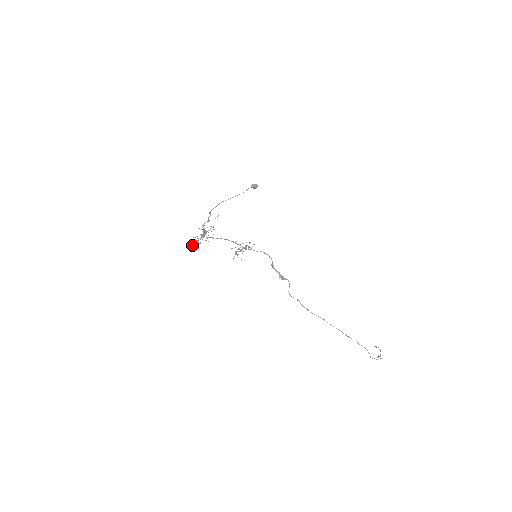
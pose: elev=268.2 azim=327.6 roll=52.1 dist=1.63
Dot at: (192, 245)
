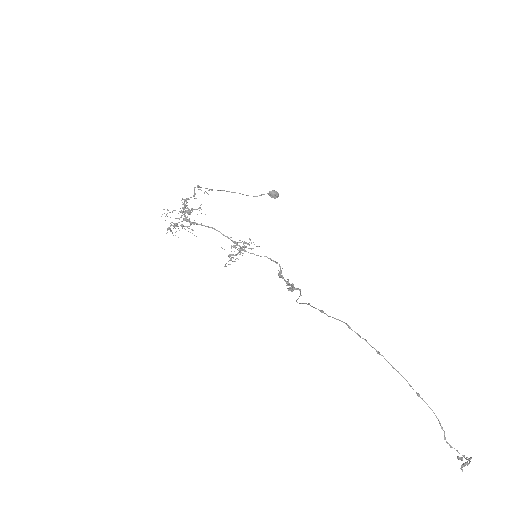
Dot at: (167, 230)
